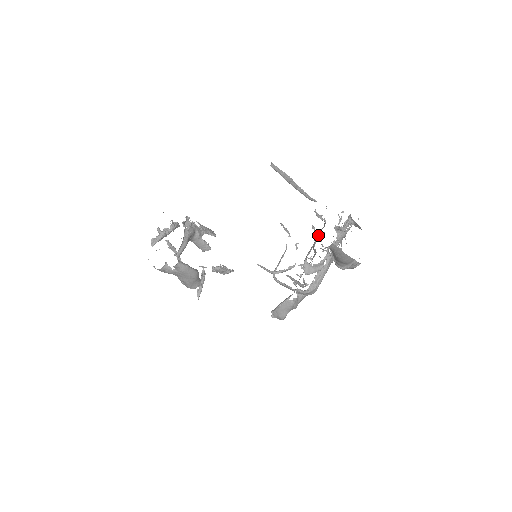
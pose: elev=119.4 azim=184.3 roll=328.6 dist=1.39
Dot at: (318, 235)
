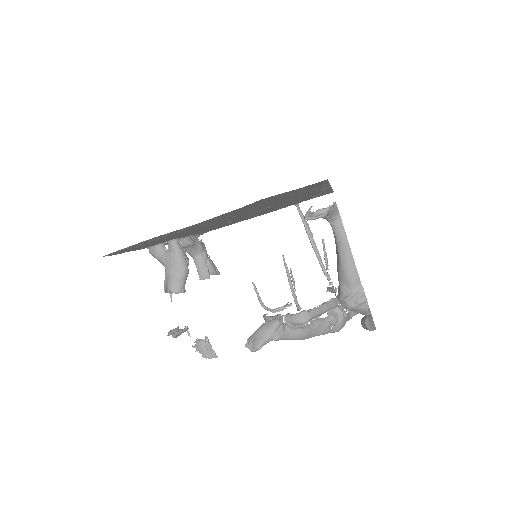
Dot at: (326, 256)
